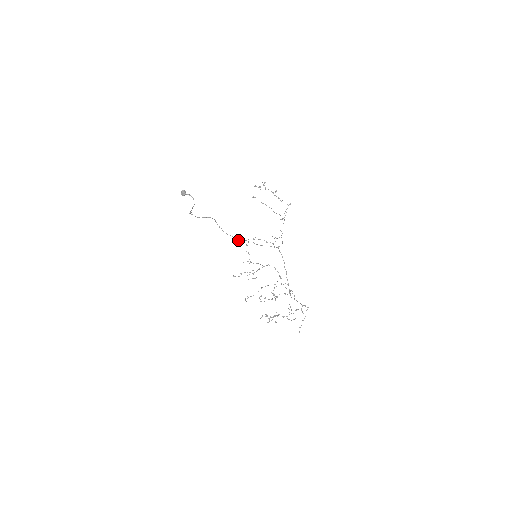
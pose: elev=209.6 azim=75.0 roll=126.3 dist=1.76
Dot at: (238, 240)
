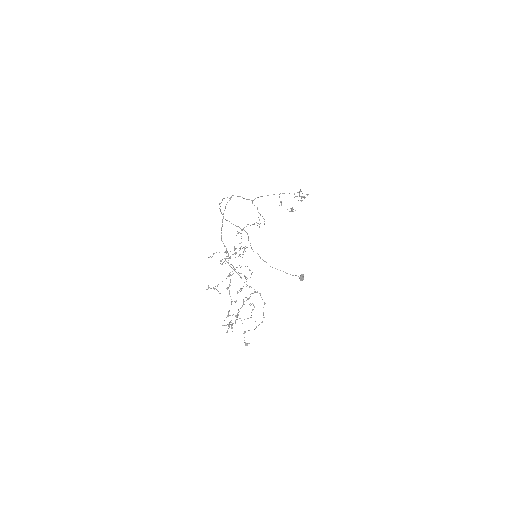
Dot at: occluded
